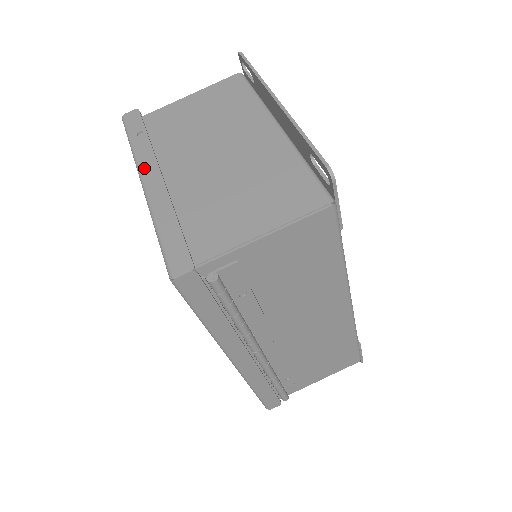
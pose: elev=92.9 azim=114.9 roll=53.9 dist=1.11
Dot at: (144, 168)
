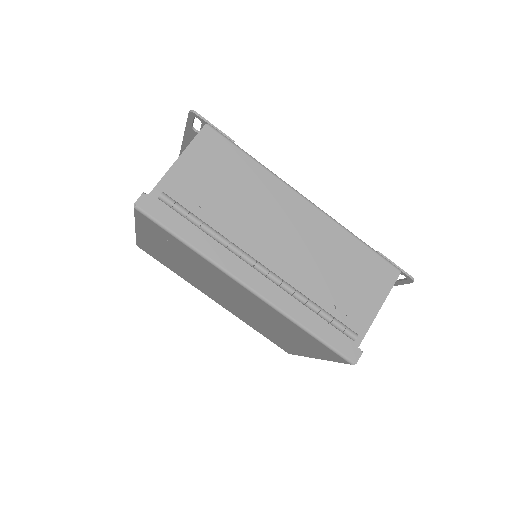
Dot at: occluded
